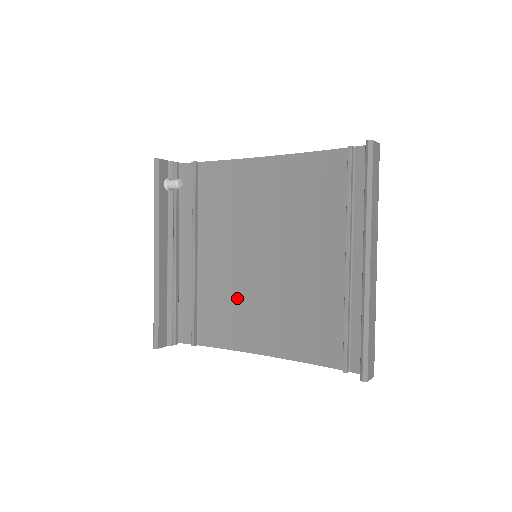
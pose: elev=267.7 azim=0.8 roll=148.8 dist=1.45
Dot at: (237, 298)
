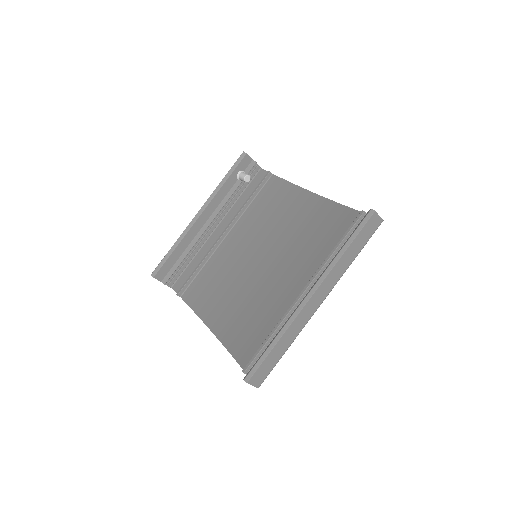
Dot at: (226, 280)
